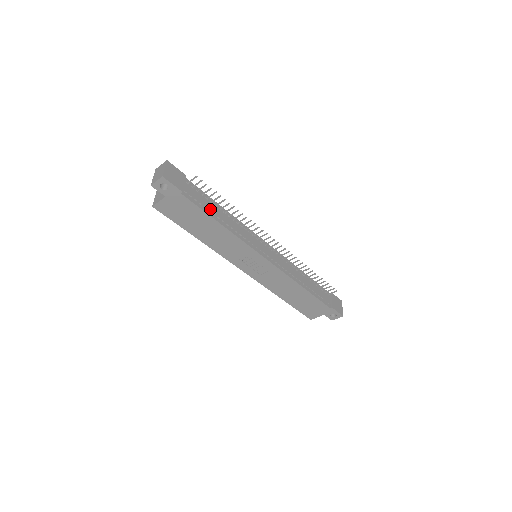
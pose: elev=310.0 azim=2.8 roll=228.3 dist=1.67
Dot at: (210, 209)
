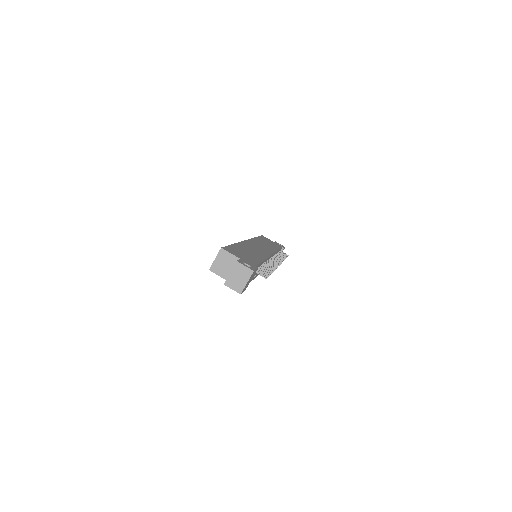
Dot at: (254, 275)
